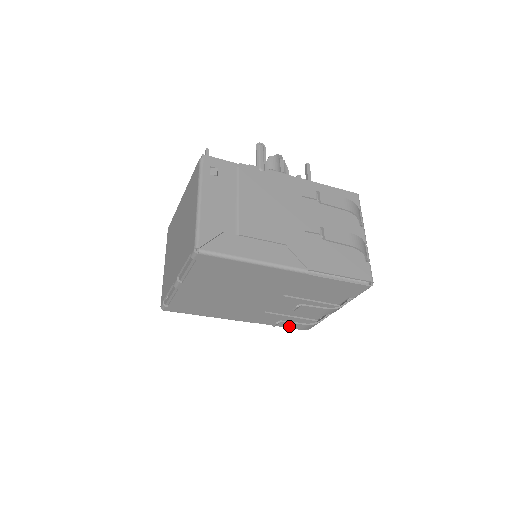
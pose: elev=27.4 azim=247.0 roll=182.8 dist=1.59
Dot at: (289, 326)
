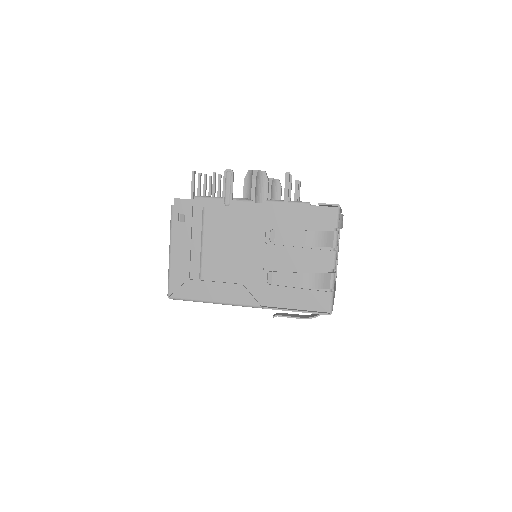
Dot at: occluded
